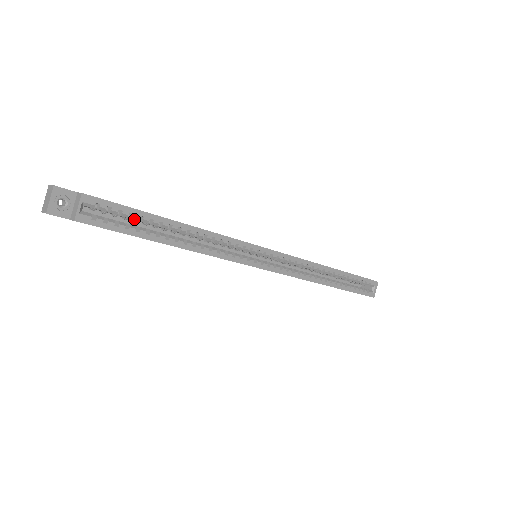
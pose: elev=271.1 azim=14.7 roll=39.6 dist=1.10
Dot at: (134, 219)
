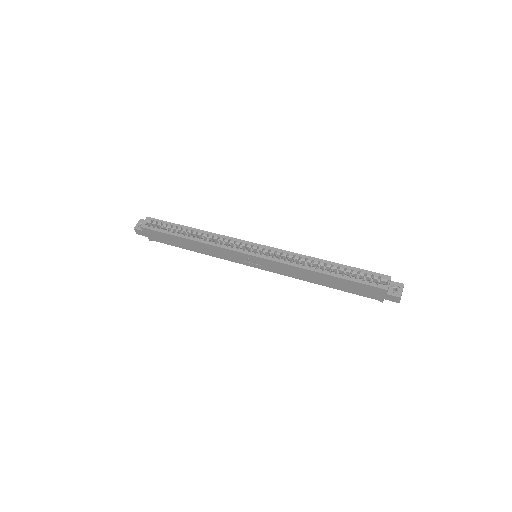
Dot at: (169, 227)
